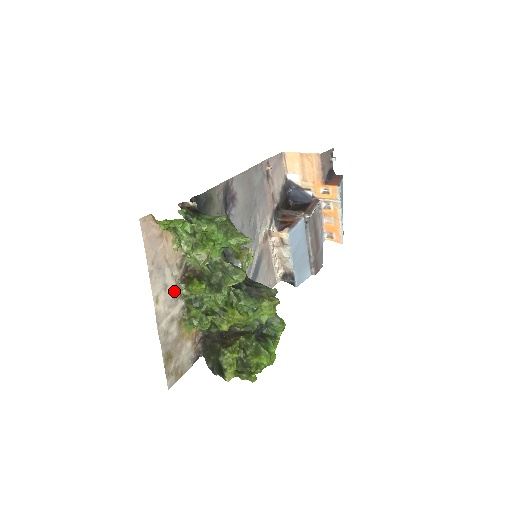
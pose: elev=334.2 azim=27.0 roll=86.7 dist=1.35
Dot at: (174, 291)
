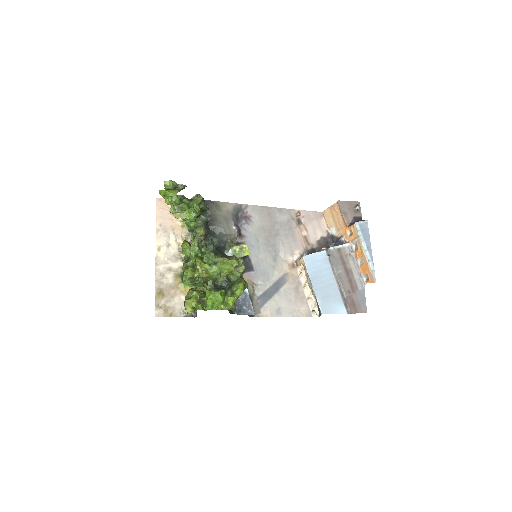
Dot at: (176, 252)
